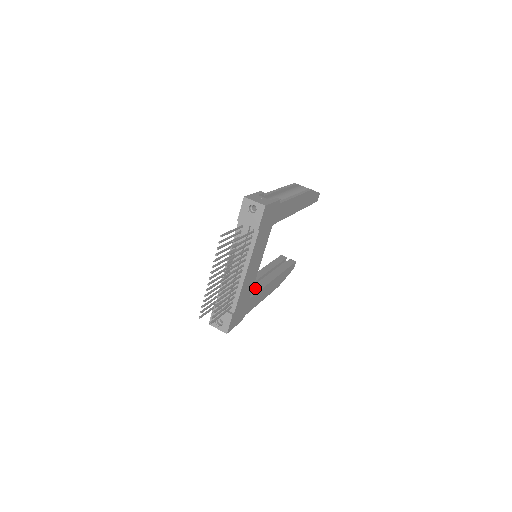
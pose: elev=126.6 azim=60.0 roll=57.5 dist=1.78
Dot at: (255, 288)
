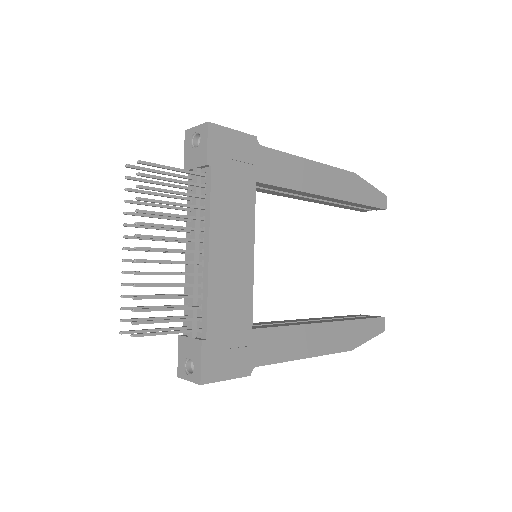
Dot at: (277, 324)
